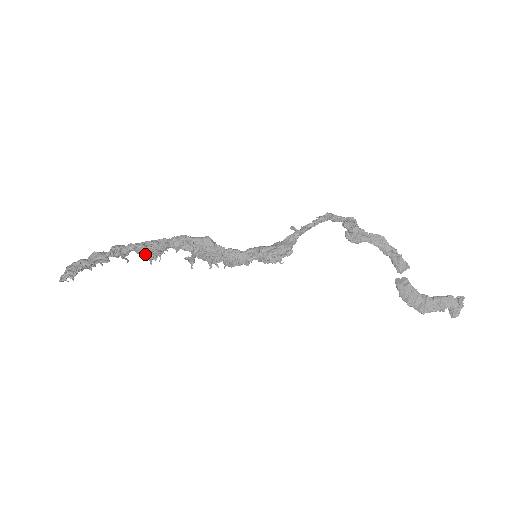
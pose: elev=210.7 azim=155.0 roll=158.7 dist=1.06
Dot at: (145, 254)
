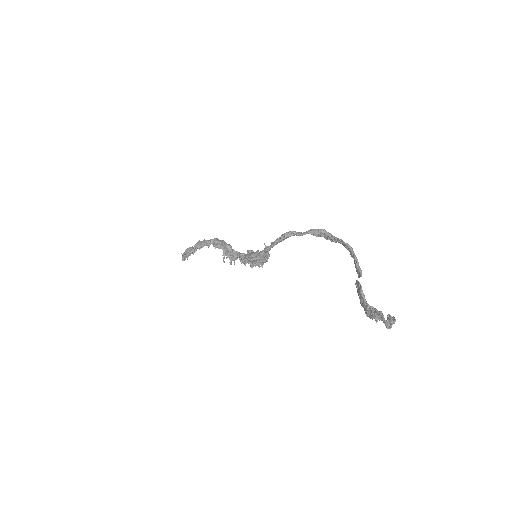
Dot at: occluded
